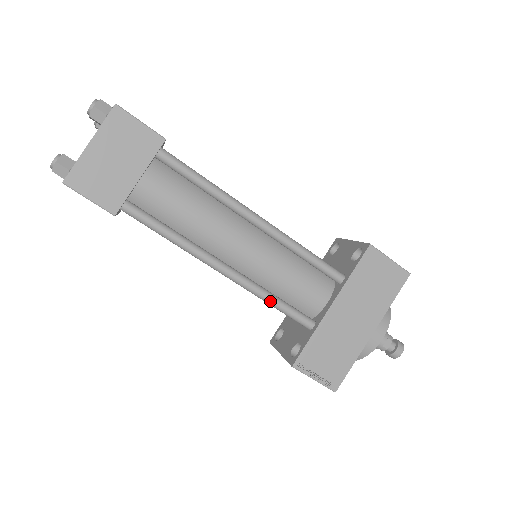
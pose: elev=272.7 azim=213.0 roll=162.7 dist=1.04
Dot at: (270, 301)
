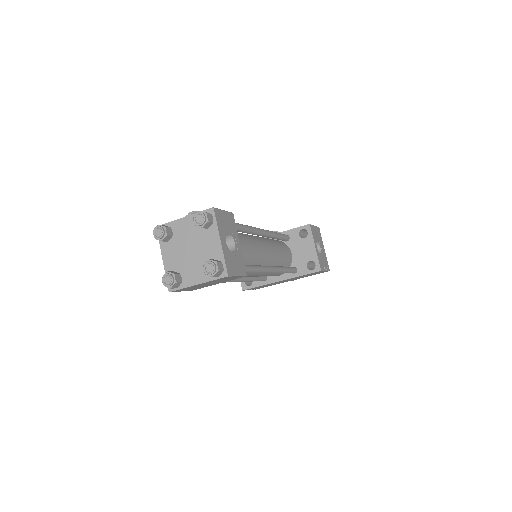
Dot at: (250, 281)
